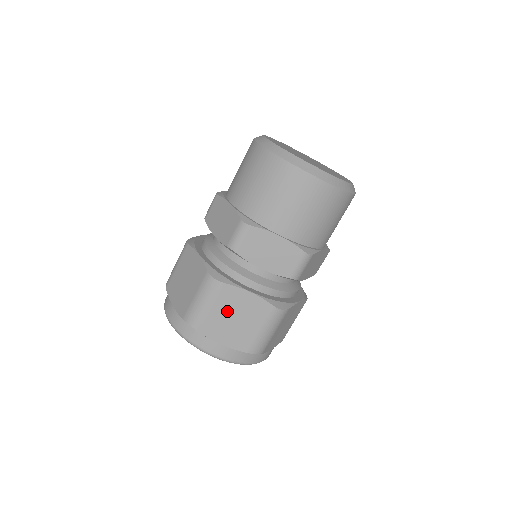
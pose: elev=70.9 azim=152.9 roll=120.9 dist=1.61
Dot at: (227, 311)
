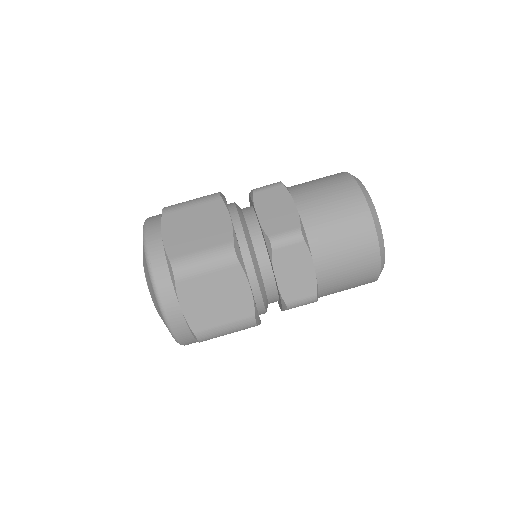
Dot at: (199, 217)
